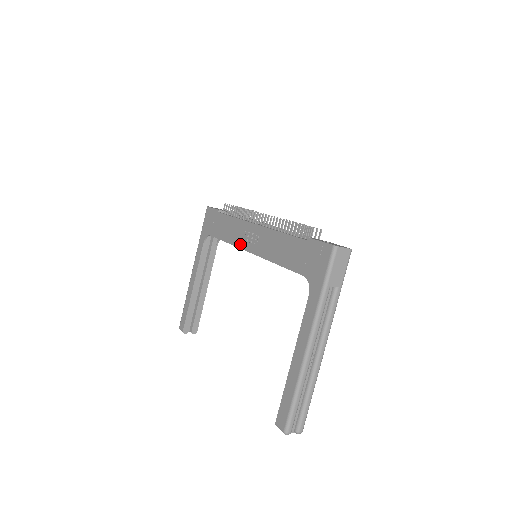
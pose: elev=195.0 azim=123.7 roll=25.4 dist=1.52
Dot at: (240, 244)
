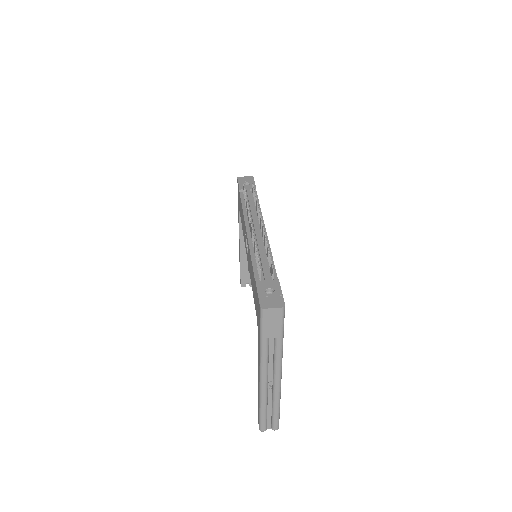
Dot at: occluded
